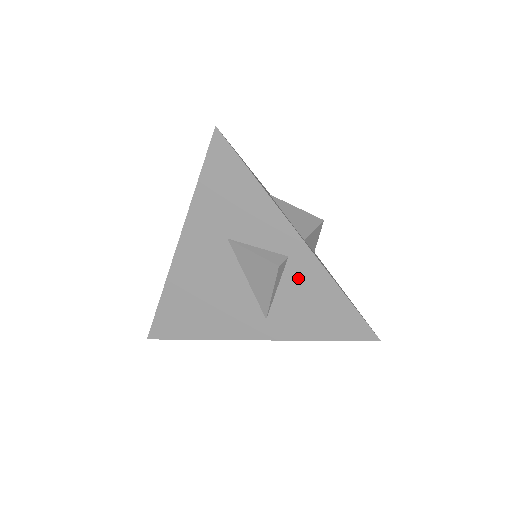
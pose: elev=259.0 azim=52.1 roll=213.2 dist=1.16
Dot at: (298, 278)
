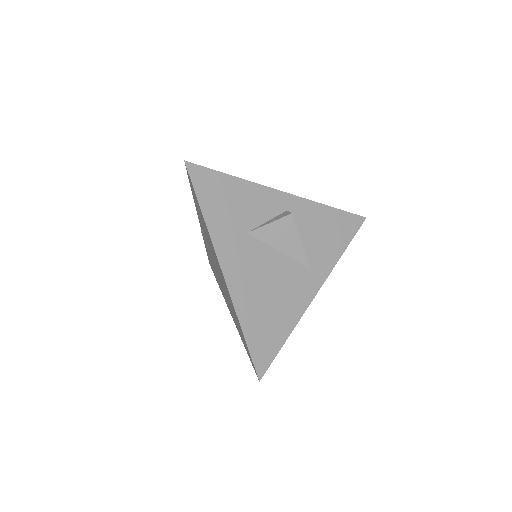
Dot at: (302, 220)
